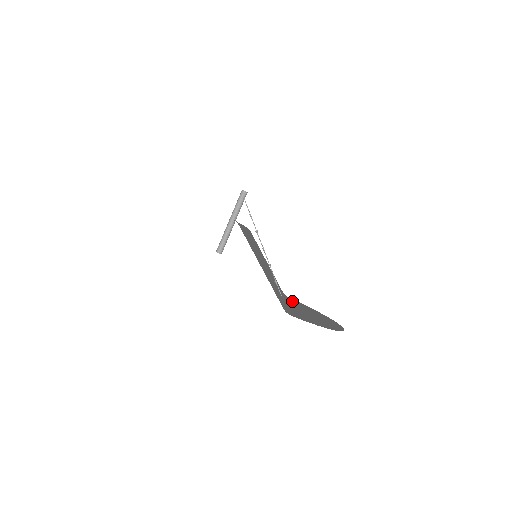
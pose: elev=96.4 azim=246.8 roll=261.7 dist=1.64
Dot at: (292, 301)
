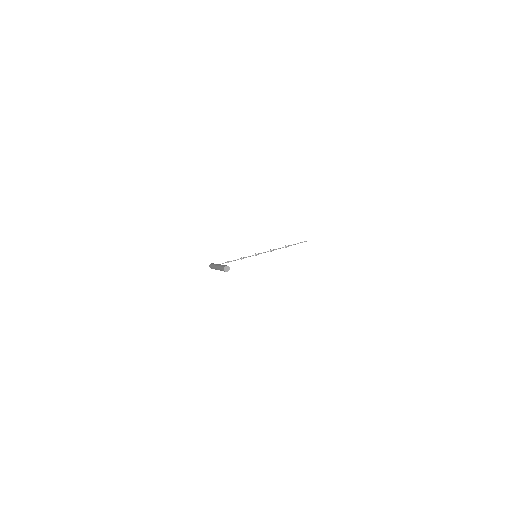
Dot at: occluded
